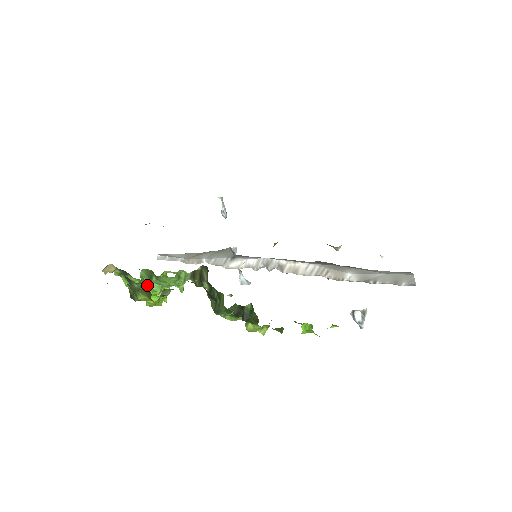
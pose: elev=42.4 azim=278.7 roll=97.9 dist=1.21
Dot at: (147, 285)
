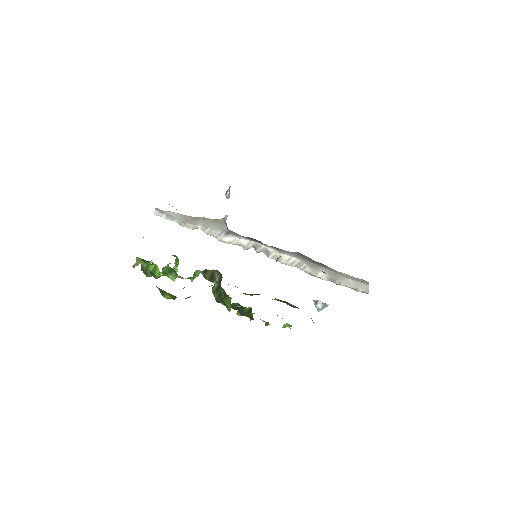
Dot at: occluded
